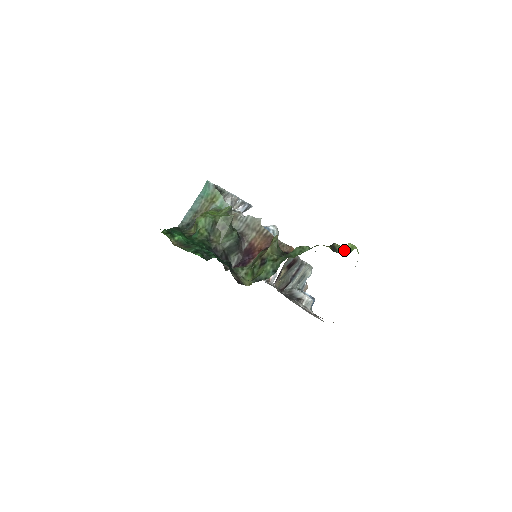
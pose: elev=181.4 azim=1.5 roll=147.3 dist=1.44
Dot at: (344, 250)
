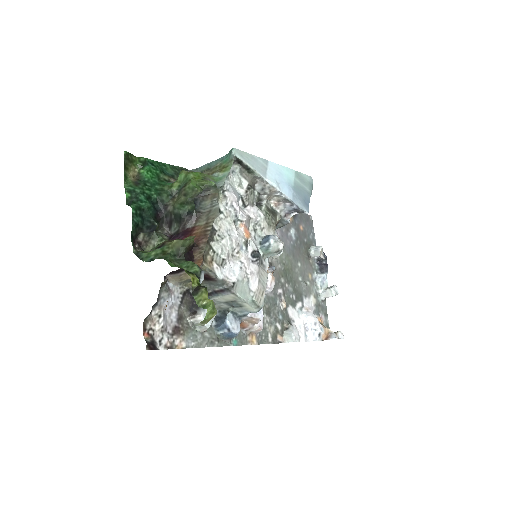
Dot at: (202, 301)
